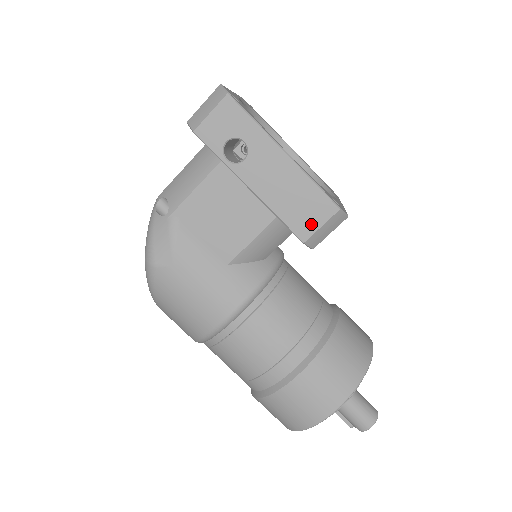
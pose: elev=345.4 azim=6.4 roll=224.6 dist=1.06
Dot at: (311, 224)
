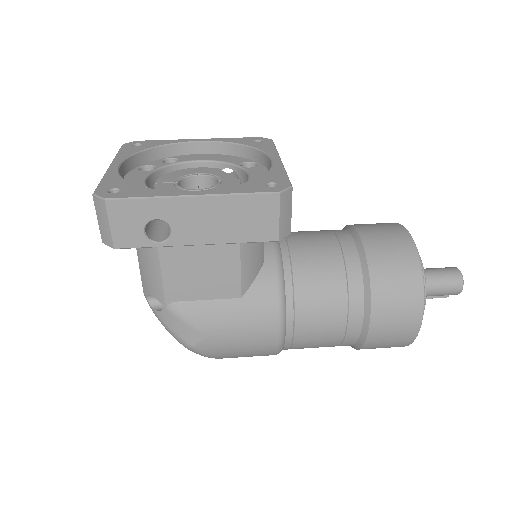
Dot at: (270, 224)
